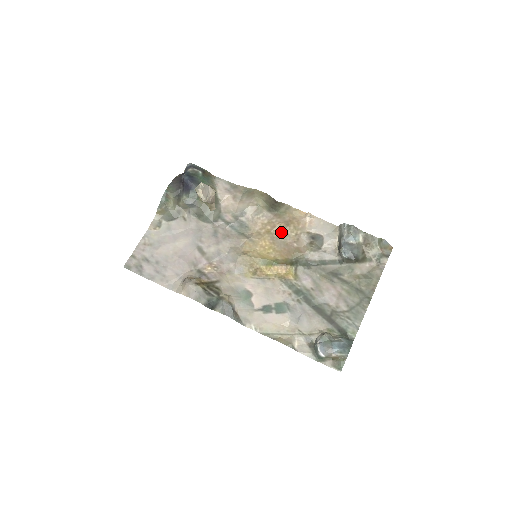
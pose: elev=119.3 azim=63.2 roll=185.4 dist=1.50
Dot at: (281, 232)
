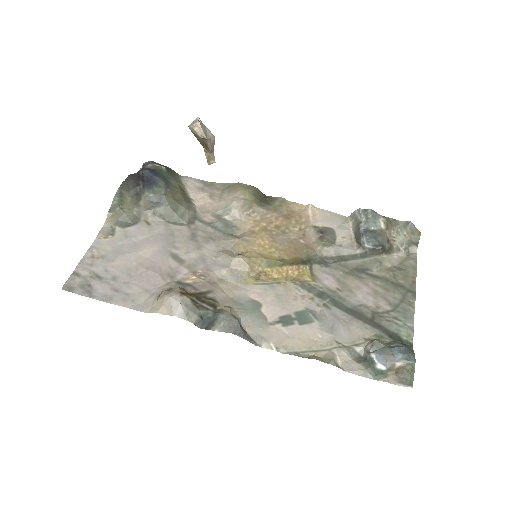
Dot at: (281, 228)
